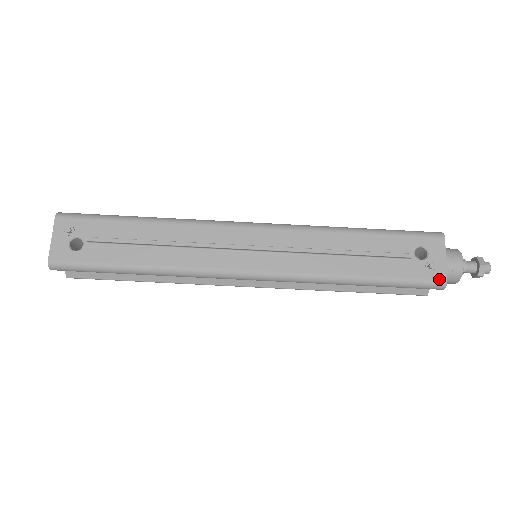
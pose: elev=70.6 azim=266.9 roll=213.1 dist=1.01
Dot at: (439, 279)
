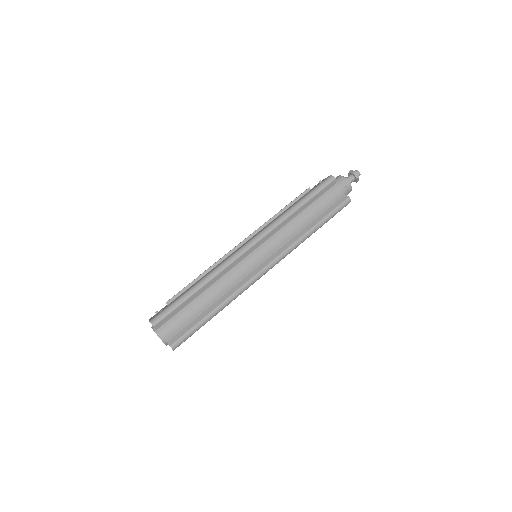
Dot at: (327, 178)
